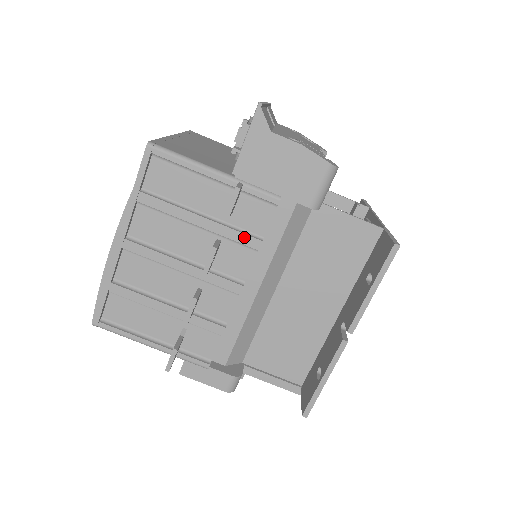
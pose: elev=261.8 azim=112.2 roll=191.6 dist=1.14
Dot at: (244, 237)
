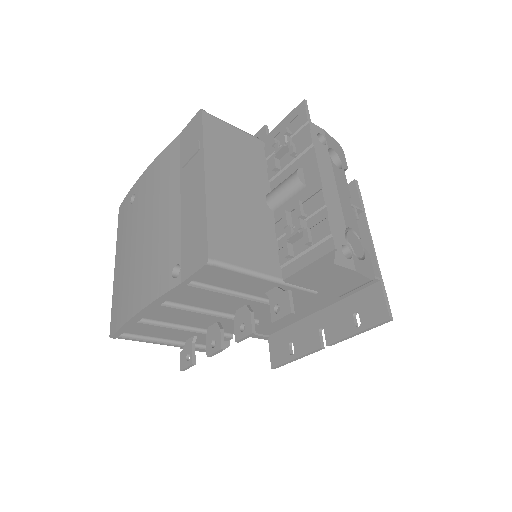
Dot at: occluded
